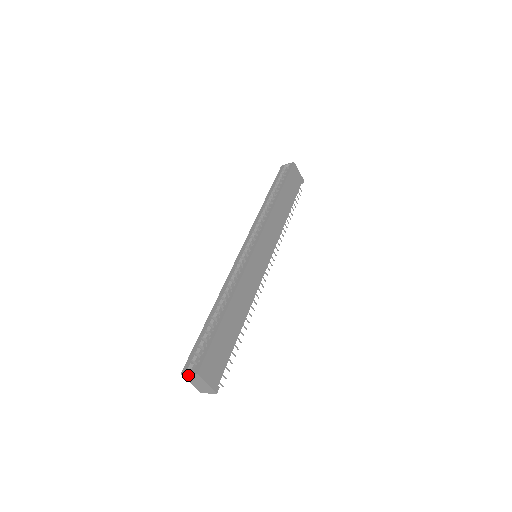
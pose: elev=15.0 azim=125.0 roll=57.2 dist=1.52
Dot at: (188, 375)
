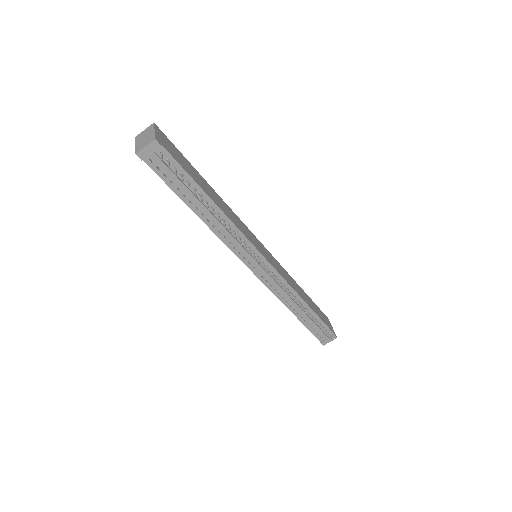
Dot at: (142, 133)
